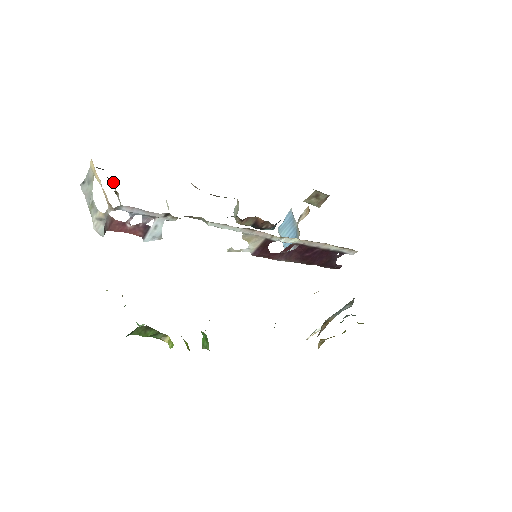
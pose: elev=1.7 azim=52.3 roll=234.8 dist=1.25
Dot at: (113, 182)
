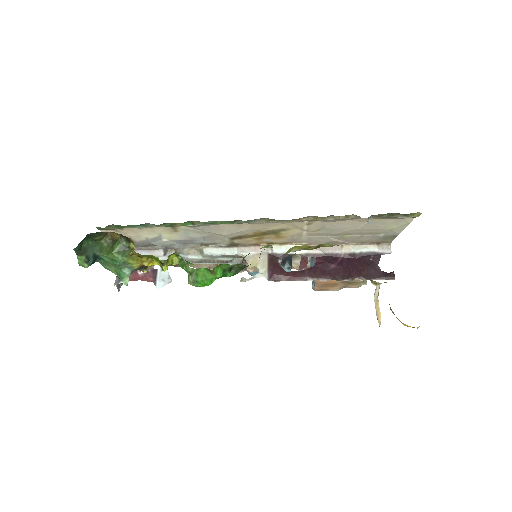
Dot at: occluded
